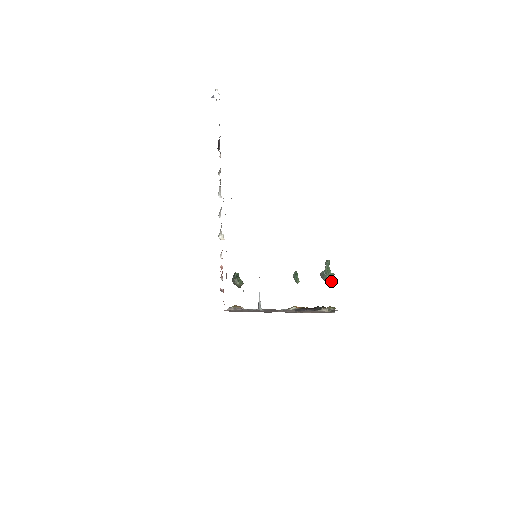
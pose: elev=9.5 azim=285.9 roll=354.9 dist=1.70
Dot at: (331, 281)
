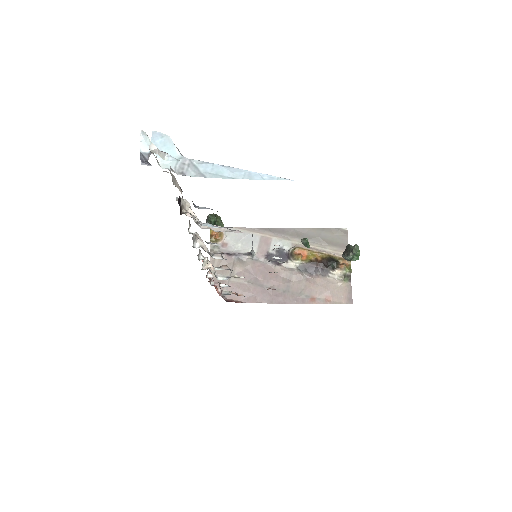
Dot at: (354, 258)
